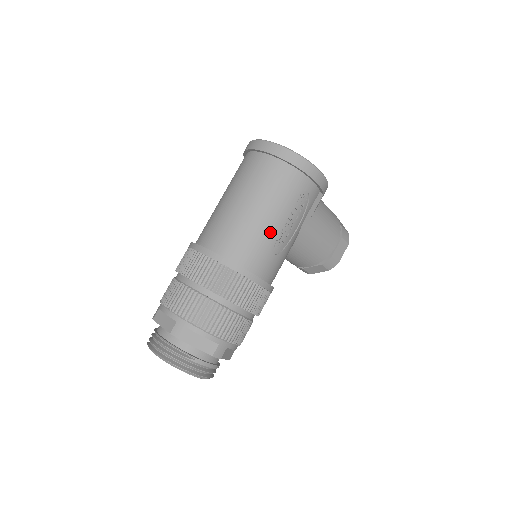
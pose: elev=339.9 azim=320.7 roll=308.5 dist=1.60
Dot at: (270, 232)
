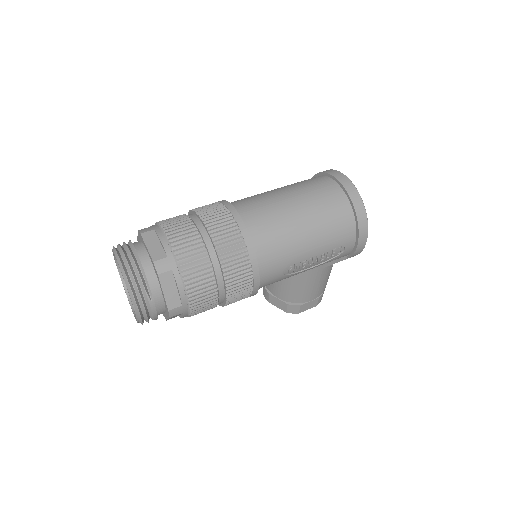
Dot at: (298, 254)
